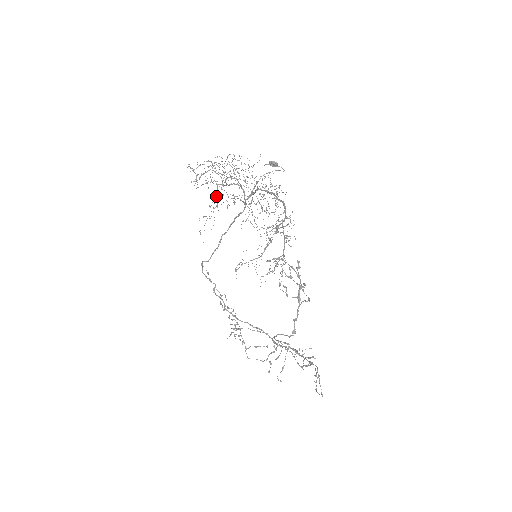
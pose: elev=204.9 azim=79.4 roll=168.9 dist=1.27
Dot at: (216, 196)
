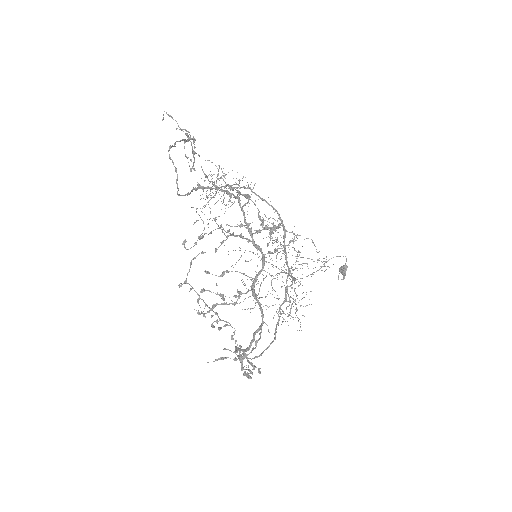
Dot at: occluded
